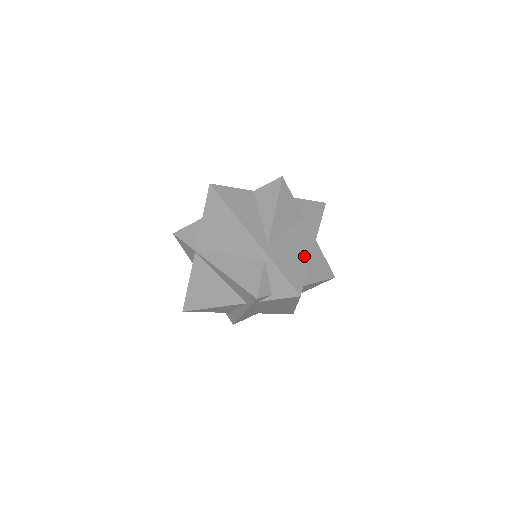
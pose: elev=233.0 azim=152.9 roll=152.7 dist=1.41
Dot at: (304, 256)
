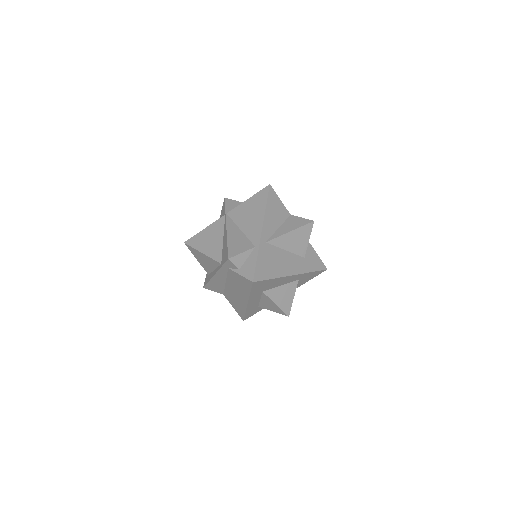
Dot at: (280, 271)
